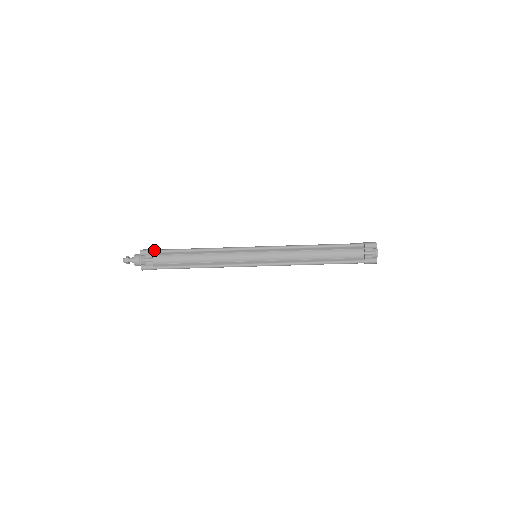
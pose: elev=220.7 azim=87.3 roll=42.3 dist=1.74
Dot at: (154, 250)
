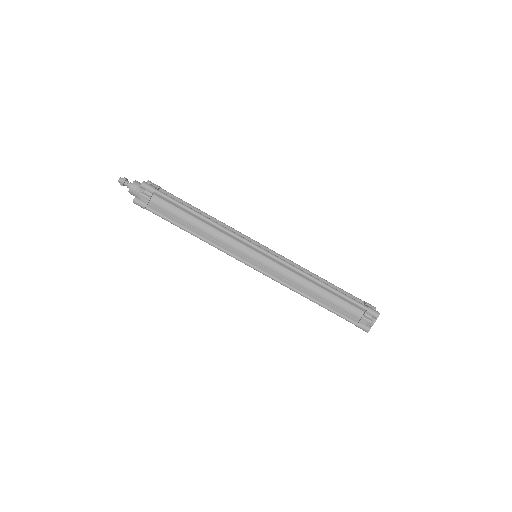
Dot at: (162, 189)
